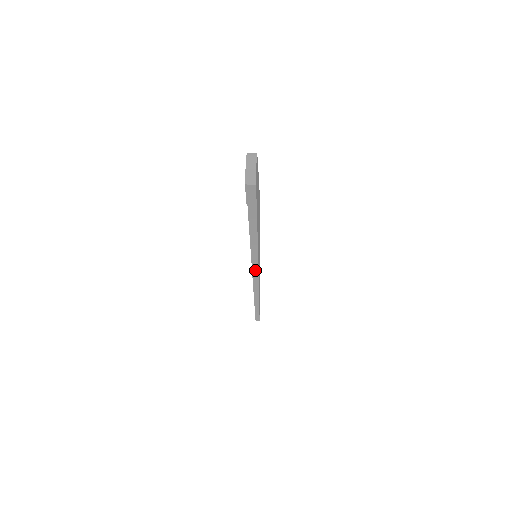
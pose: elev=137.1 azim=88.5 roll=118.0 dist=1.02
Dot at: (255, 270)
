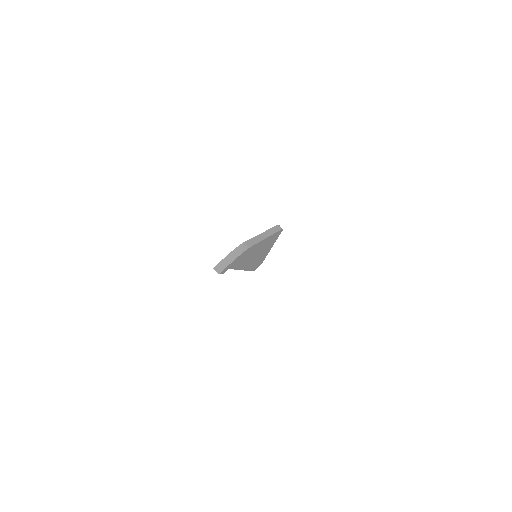
Dot at: occluded
